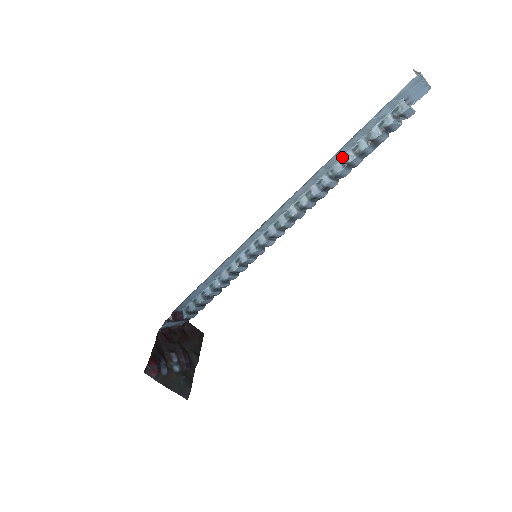
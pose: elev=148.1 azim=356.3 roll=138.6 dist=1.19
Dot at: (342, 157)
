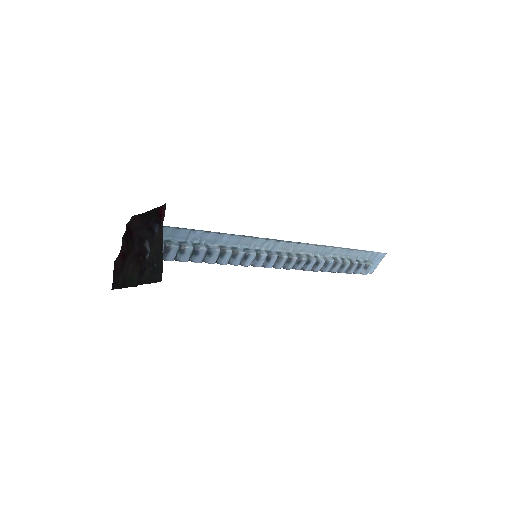
Dot at: (335, 256)
